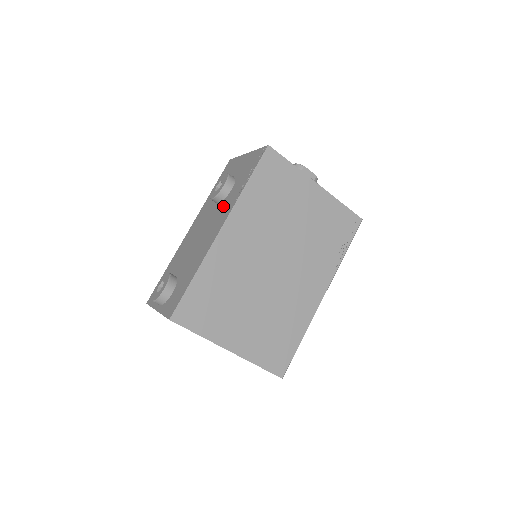
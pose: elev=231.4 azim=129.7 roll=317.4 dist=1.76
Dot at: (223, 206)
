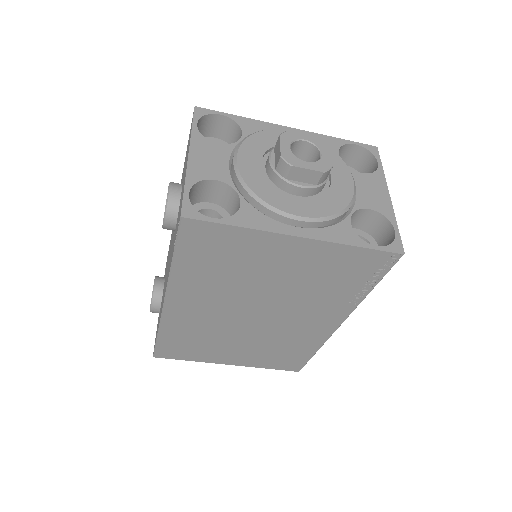
Dot at: occluded
